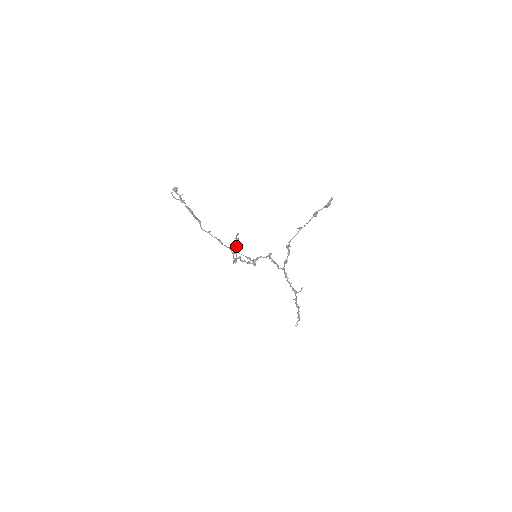
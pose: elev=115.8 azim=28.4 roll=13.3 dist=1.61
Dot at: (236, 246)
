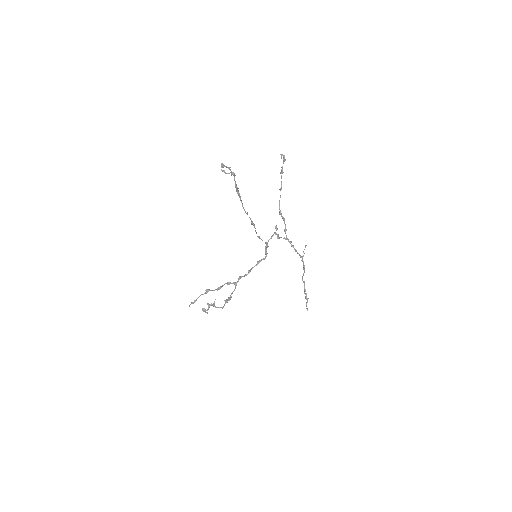
Dot at: (218, 287)
